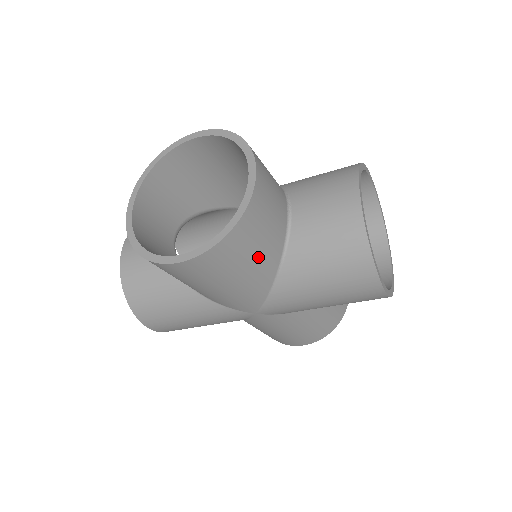
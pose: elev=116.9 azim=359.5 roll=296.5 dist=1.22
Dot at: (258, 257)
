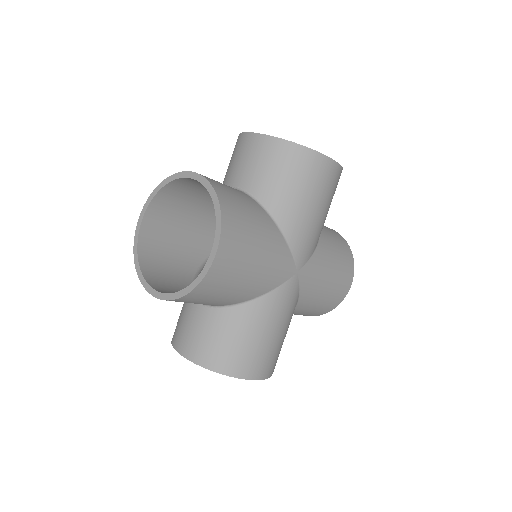
Dot at: occluded
